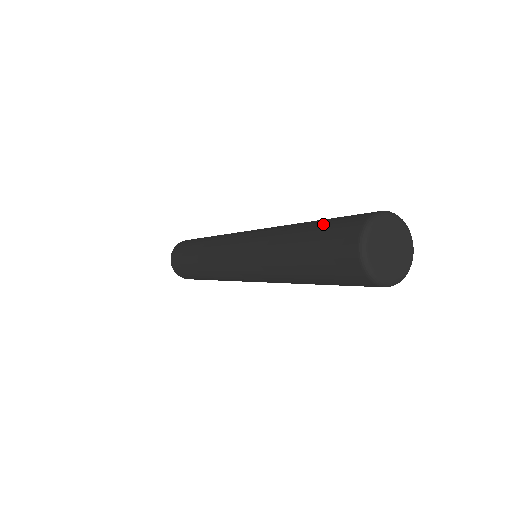
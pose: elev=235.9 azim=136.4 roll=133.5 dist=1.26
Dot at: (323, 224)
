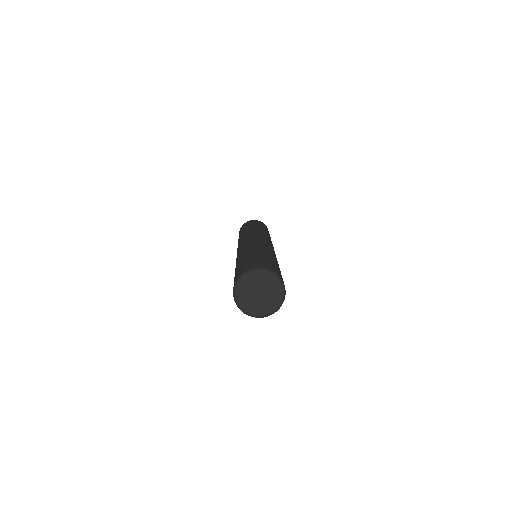
Dot at: (234, 277)
